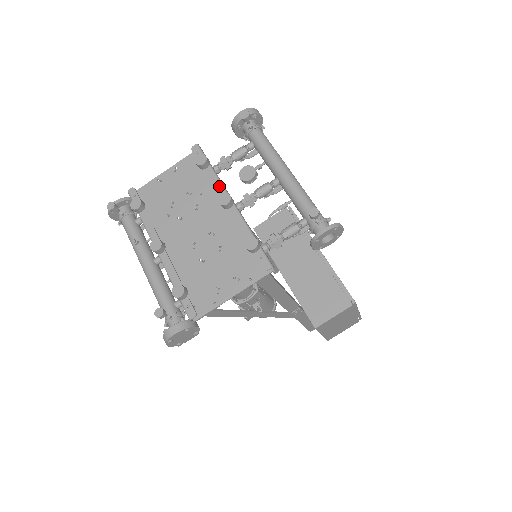
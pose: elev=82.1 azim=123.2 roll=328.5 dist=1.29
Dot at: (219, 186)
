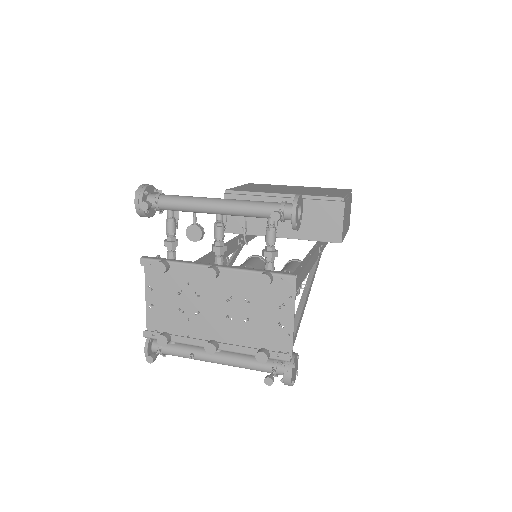
Dot at: (193, 268)
